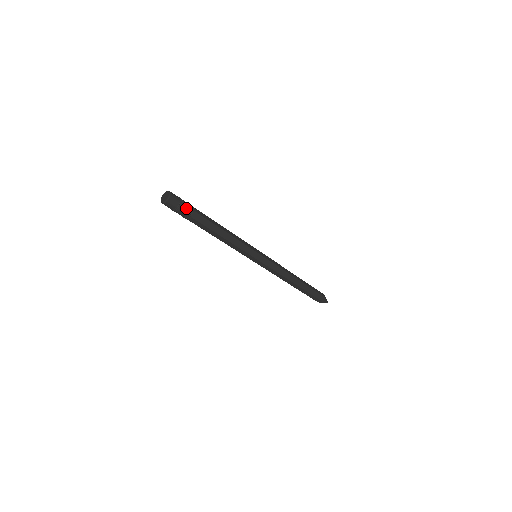
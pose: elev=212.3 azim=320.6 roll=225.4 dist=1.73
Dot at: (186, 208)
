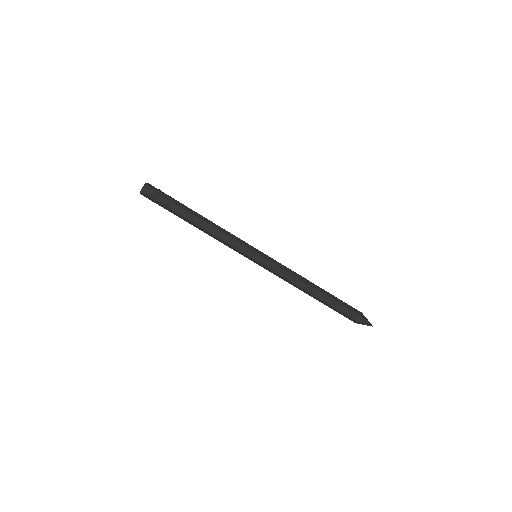
Dot at: (165, 194)
